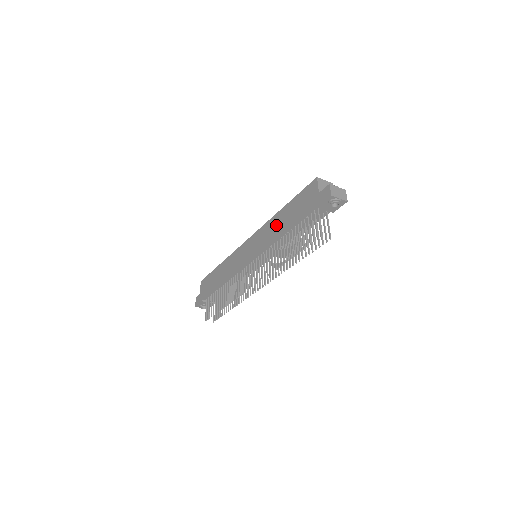
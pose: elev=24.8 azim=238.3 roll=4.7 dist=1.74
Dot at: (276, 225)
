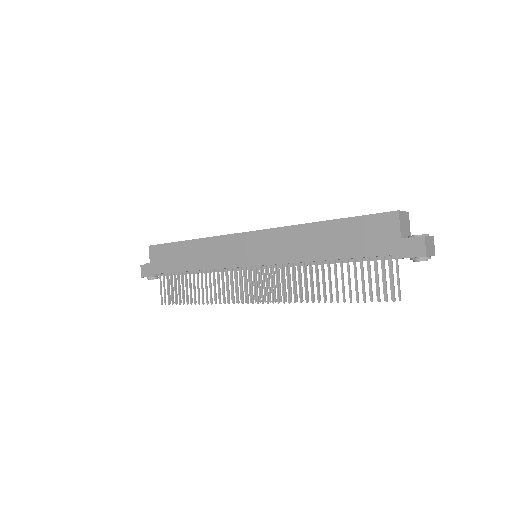
Dot at: (307, 242)
